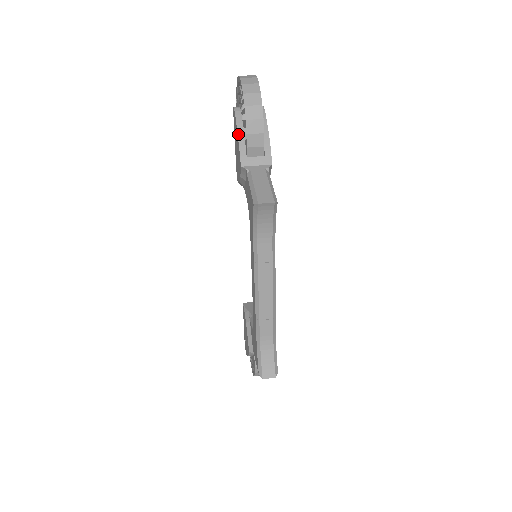
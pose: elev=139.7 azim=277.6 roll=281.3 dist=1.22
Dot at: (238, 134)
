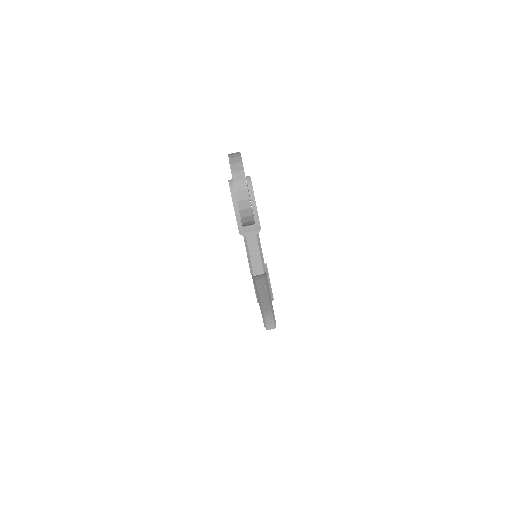
Dot at: (235, 210)
